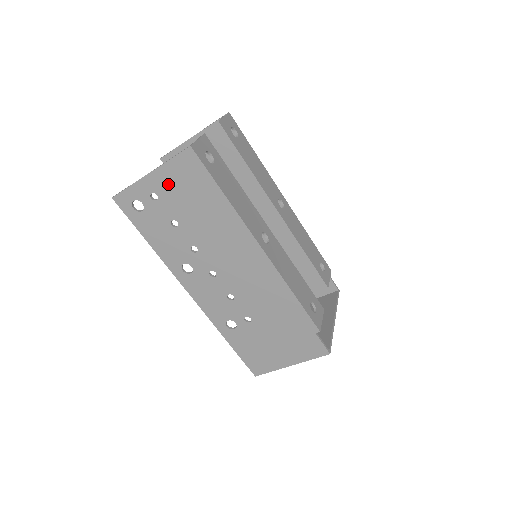
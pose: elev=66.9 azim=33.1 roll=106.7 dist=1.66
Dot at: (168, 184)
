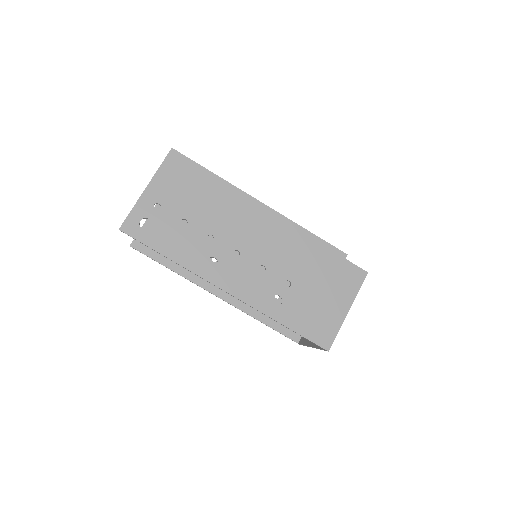
Dot at: (165, 189)
